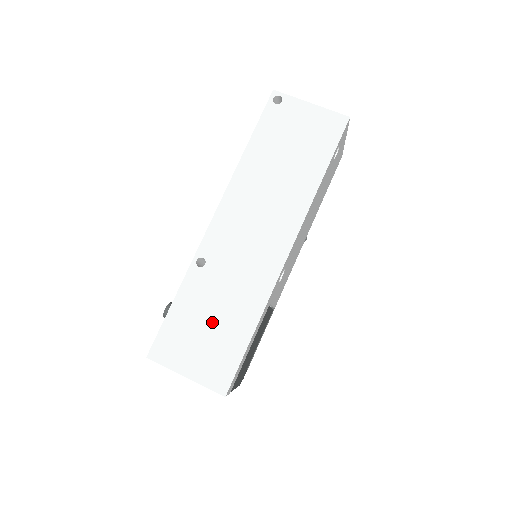
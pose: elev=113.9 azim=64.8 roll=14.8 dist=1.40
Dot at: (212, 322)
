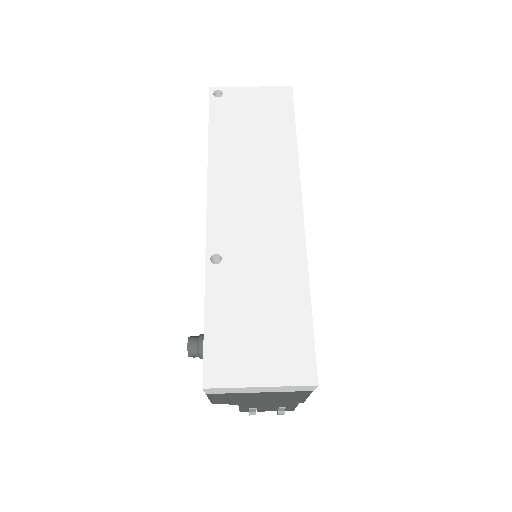
Dot at: (260, 313)
